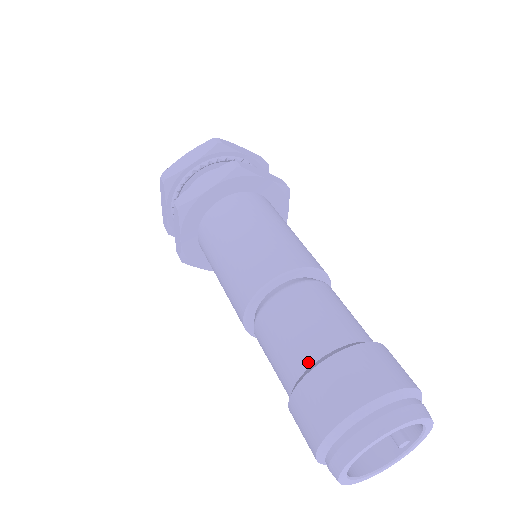
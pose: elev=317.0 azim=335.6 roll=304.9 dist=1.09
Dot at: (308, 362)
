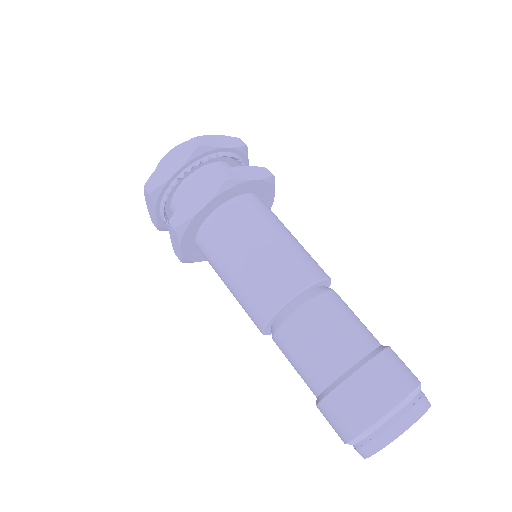
Dot at: (331, 378)
